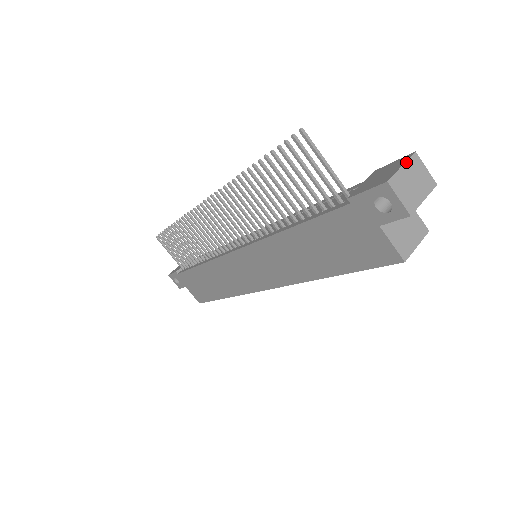
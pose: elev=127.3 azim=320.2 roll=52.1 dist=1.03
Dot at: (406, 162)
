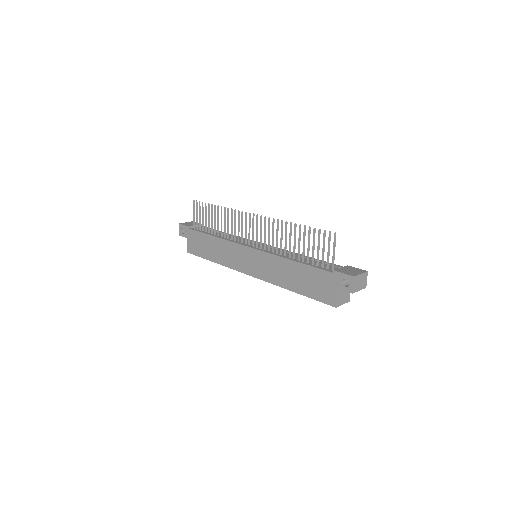
Dot at: (363, 273)
